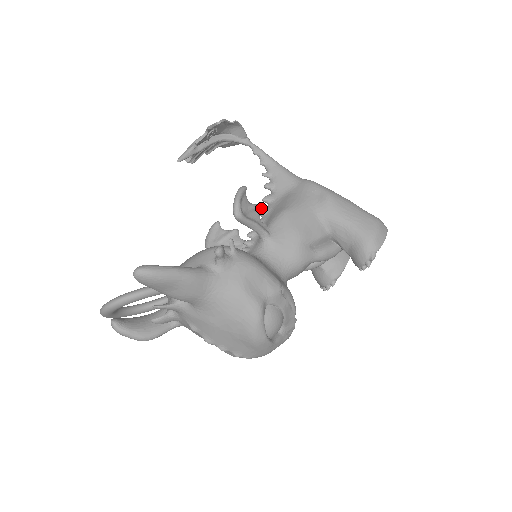
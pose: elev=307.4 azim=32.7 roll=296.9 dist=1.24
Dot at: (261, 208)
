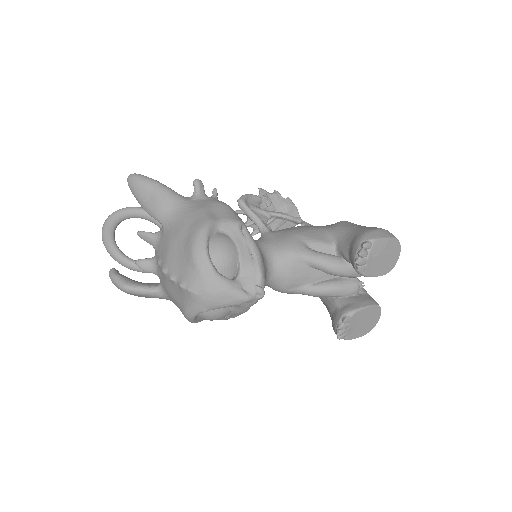
Dot at: occluded
